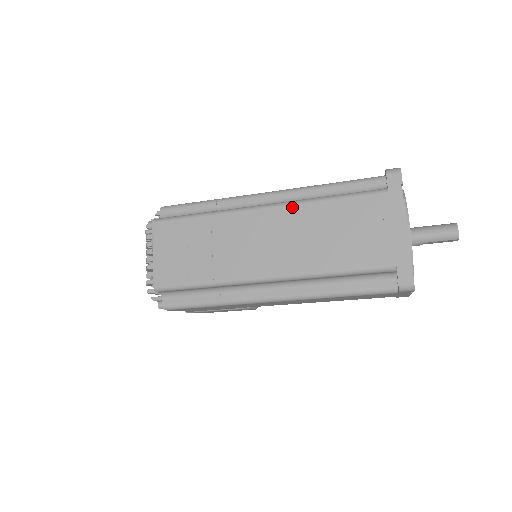
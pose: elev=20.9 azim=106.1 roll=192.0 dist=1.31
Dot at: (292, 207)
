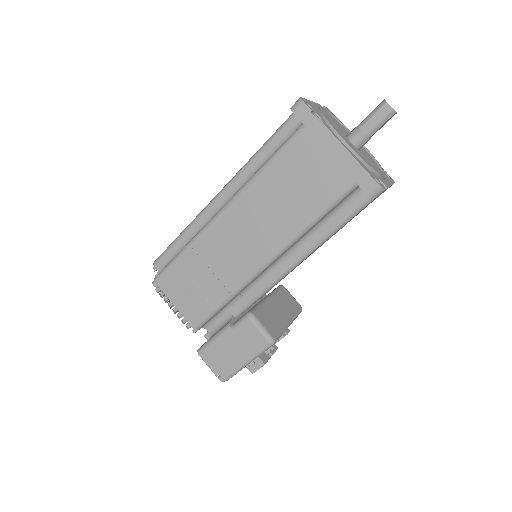
Dot at: occluded
